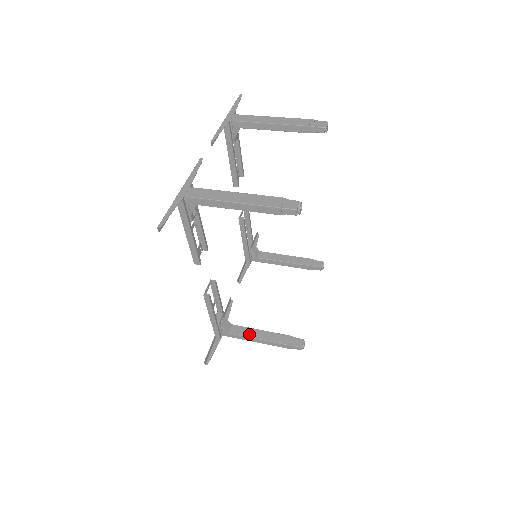
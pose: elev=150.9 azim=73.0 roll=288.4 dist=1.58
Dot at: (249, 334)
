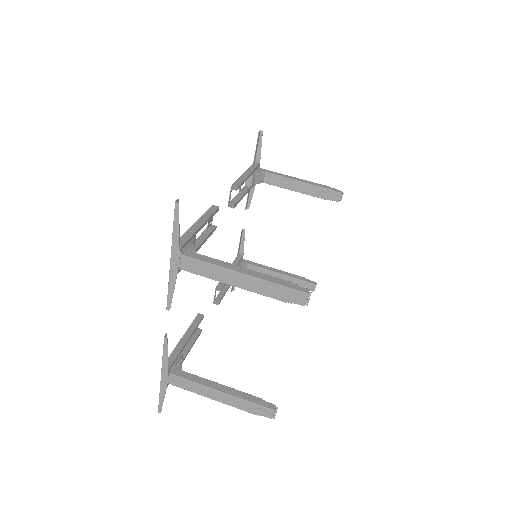
Dot at: occluded
